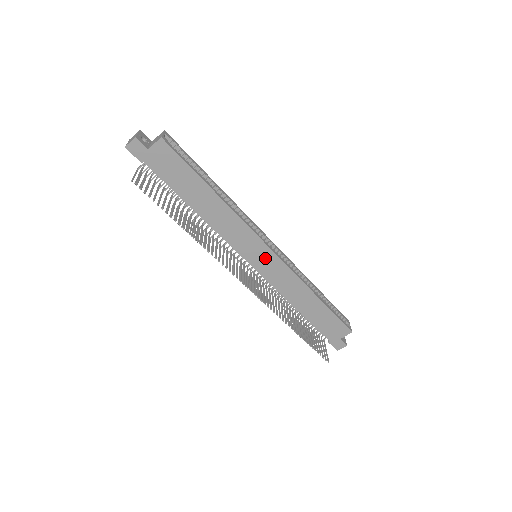
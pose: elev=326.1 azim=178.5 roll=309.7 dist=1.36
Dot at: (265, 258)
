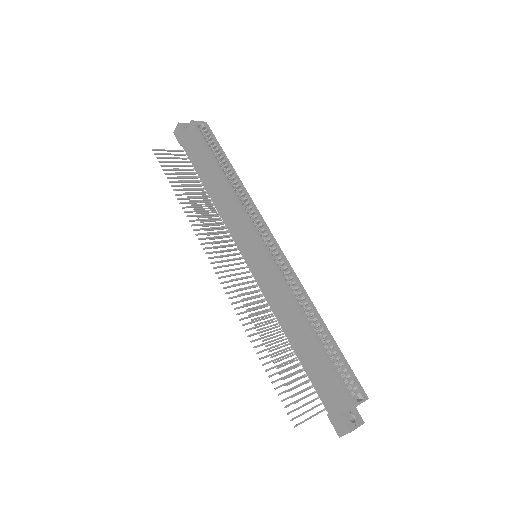
Dot at: (258, 256)
